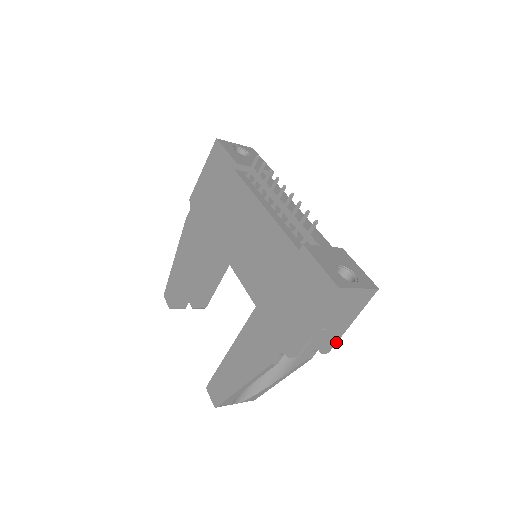
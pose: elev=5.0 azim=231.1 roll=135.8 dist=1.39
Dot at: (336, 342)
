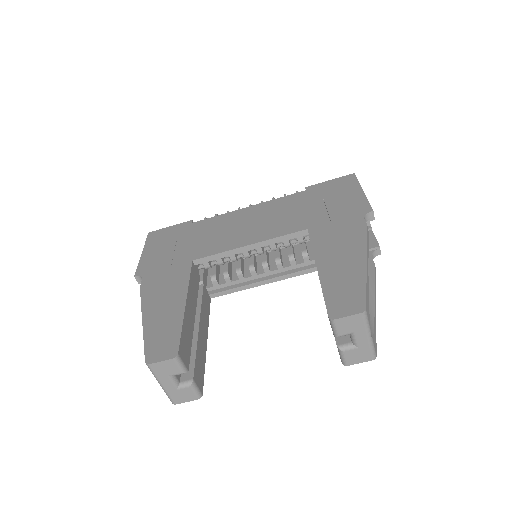
Dot at: occluded
